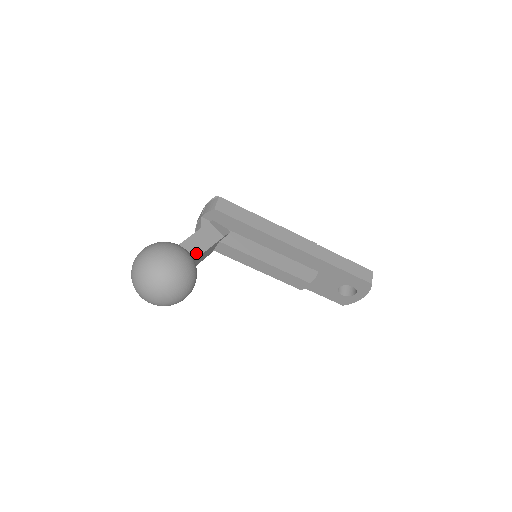
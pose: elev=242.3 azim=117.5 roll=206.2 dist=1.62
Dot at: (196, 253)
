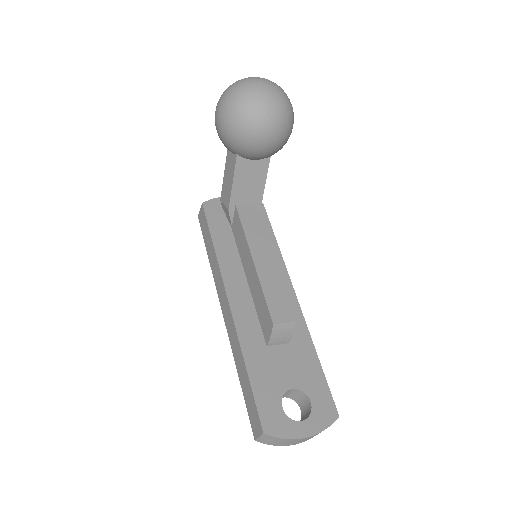
Dot at: (267, 163)
